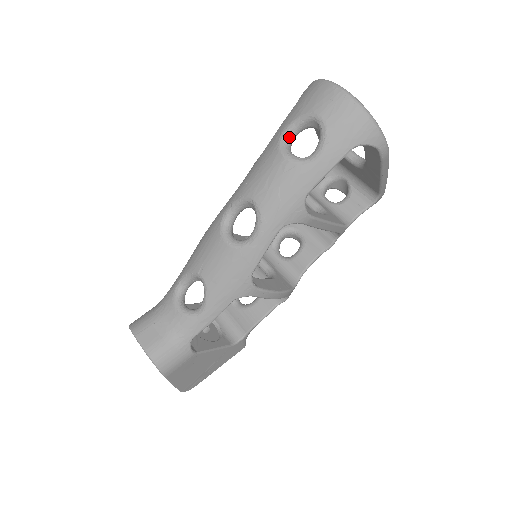
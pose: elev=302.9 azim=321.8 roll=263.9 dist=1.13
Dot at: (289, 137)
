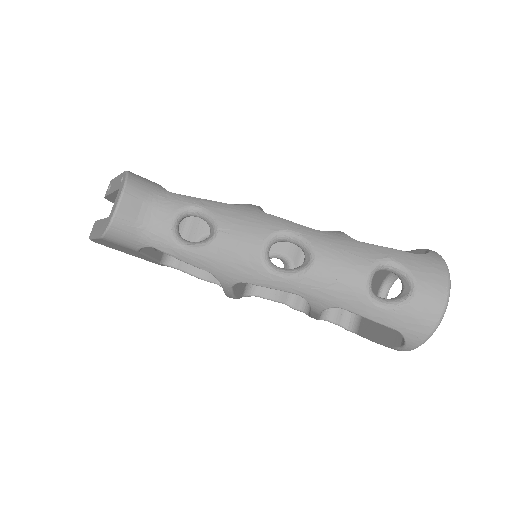
Dot at: (386, 267)
